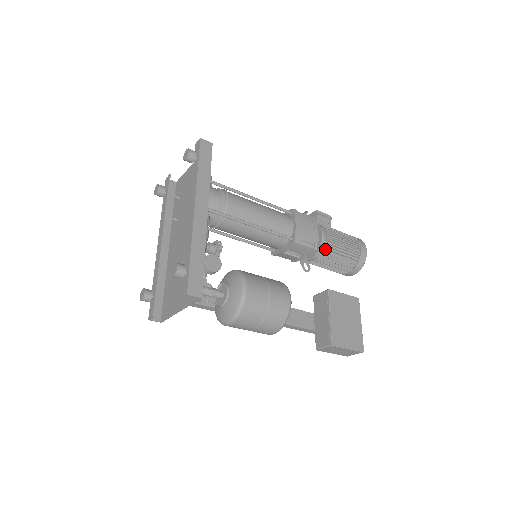
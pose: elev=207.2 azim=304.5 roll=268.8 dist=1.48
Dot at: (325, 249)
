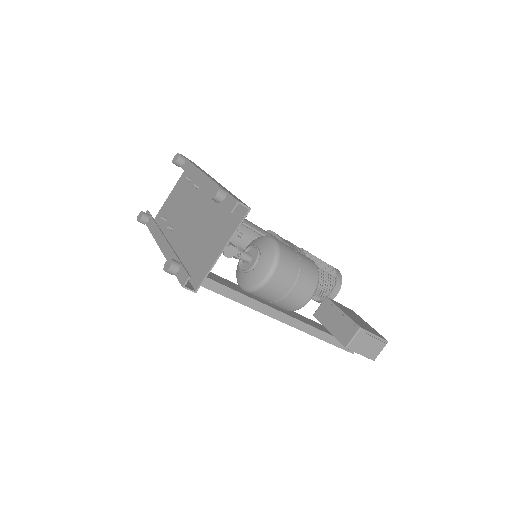
Dot at: occluded
